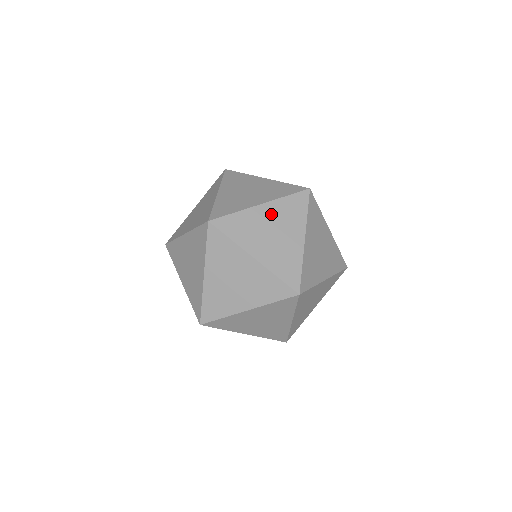
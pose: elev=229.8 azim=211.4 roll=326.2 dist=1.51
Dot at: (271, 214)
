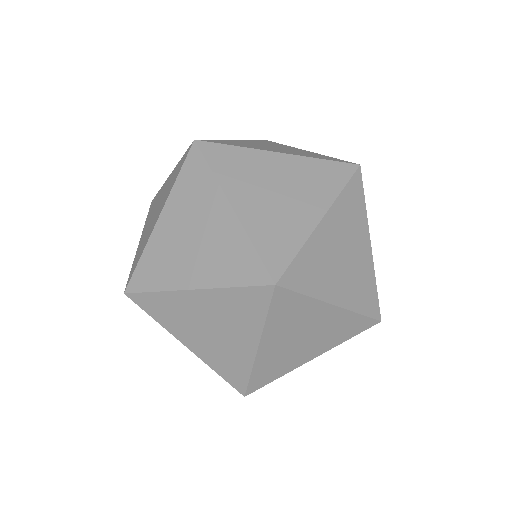
Dot at: (208, 306)
